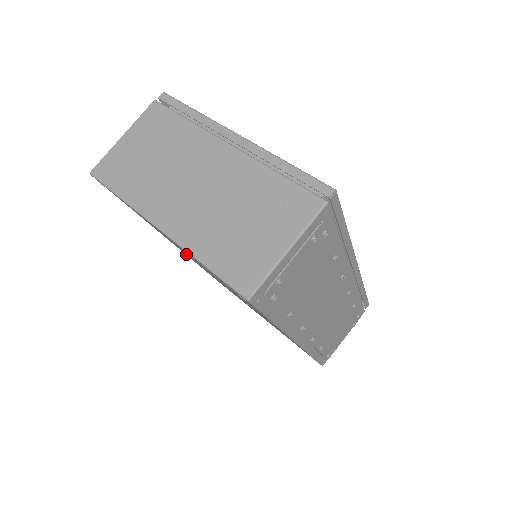
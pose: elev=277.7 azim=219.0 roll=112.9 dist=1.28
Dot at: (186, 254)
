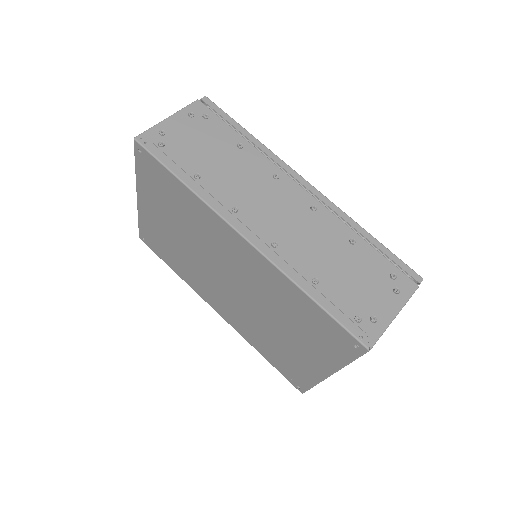
Dot at: (214, 295)
